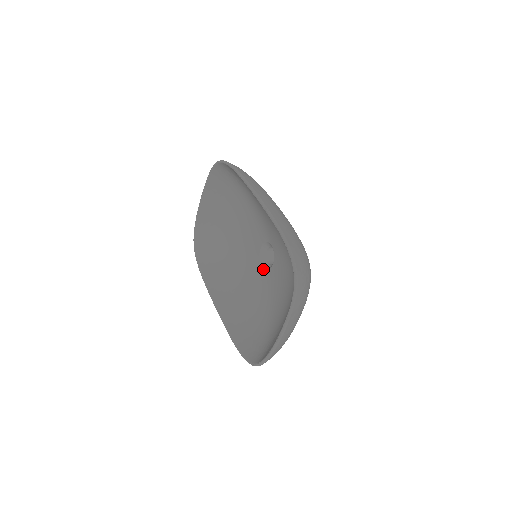
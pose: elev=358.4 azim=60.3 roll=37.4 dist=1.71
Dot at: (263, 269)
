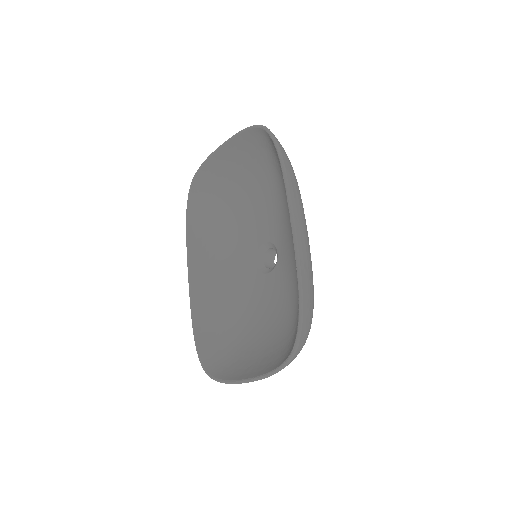
Dot at: (256, 266)
